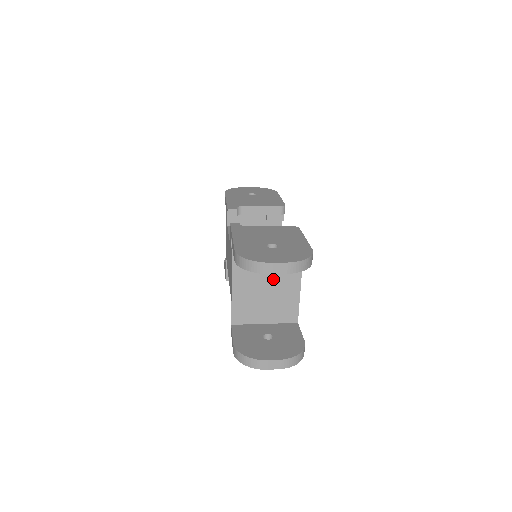
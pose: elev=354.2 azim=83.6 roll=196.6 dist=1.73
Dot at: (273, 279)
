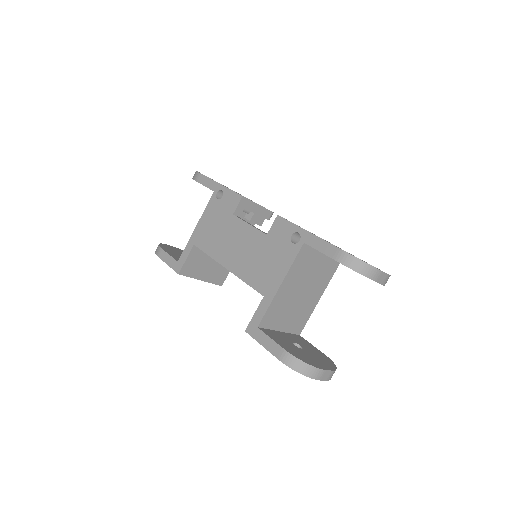
Dot at: (309, 286)
